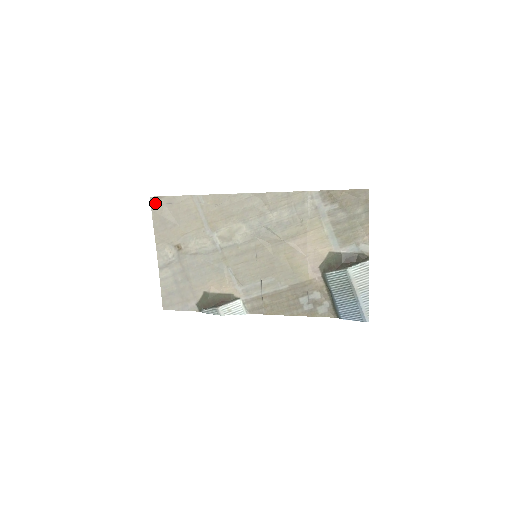
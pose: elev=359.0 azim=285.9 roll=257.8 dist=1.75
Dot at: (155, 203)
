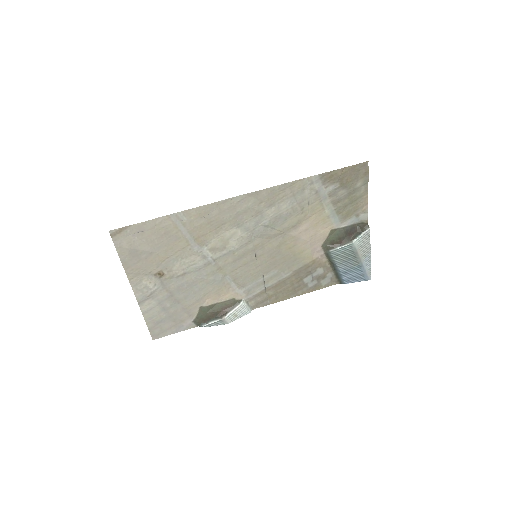
Dot at: (118, 236)
